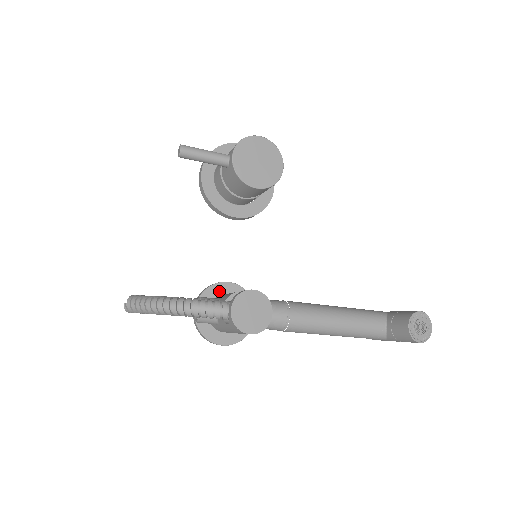
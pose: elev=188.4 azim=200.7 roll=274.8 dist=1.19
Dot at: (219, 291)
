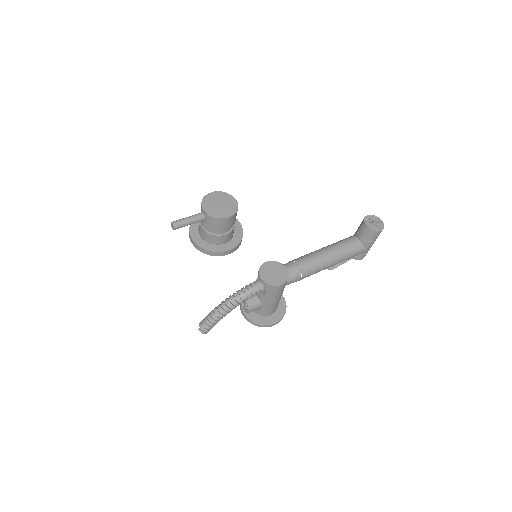
Dot at: occluded
